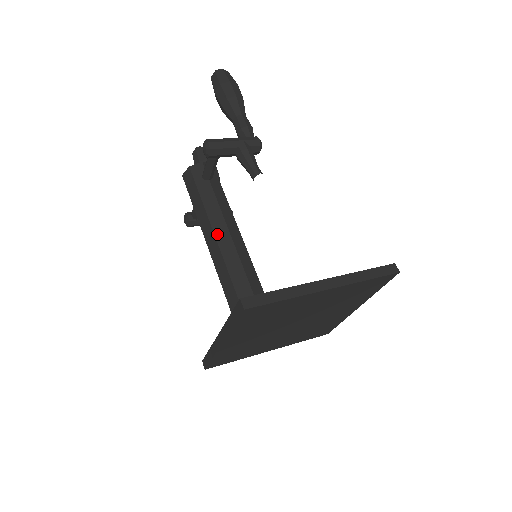
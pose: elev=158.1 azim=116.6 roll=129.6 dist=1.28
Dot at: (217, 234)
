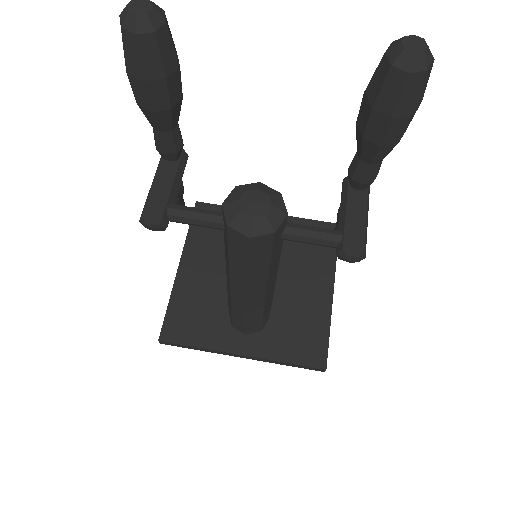
Dot at: (268, 290)
